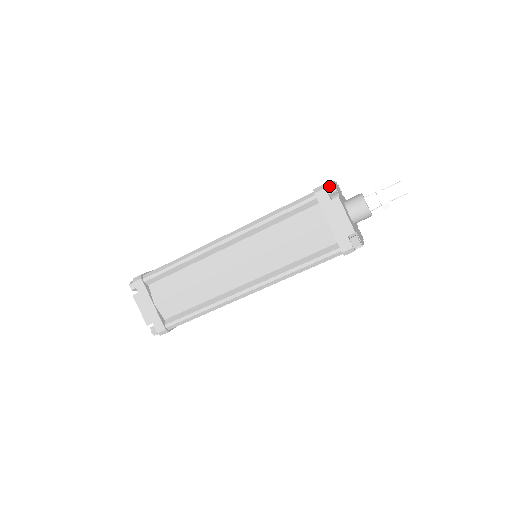
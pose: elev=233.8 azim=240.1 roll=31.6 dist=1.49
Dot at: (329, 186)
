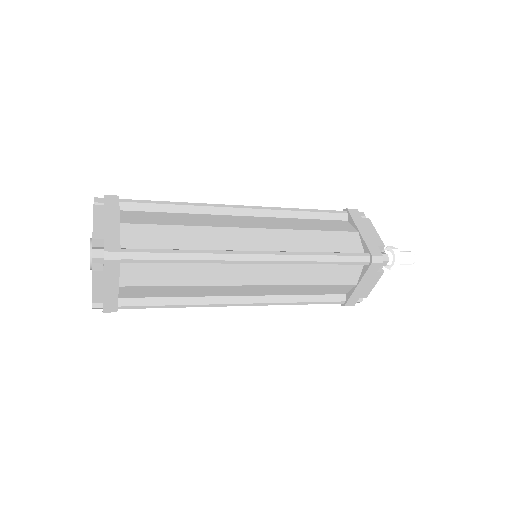
Dot at: (385, 260)
